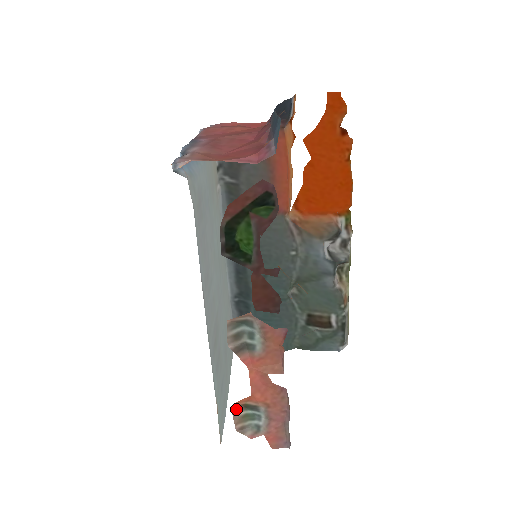
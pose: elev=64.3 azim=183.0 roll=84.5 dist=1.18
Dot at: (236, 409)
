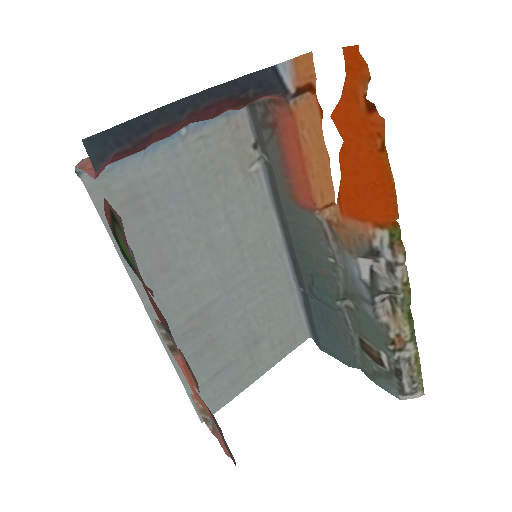
Dot at: (196, 400)
